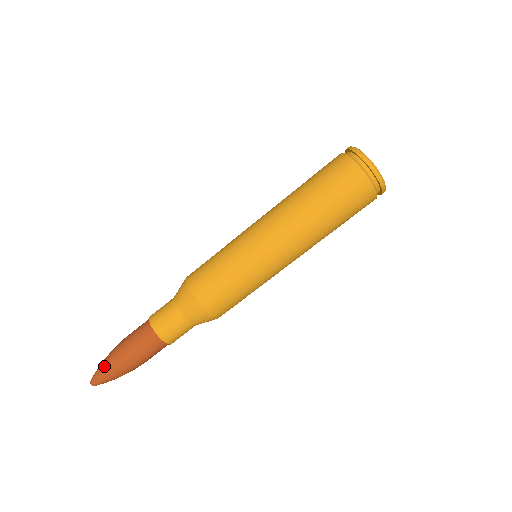
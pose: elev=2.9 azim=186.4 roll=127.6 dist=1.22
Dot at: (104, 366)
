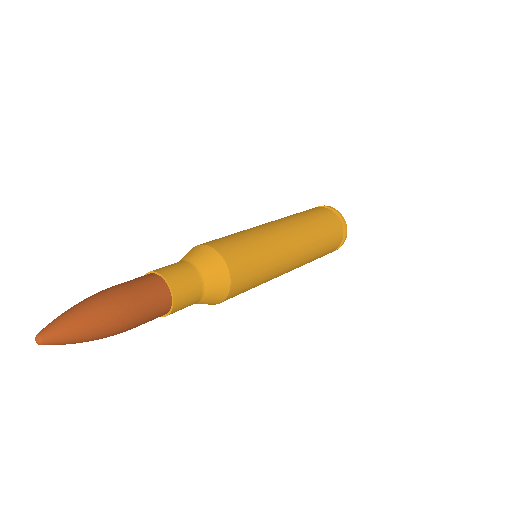
Dot at: (76, 307)
